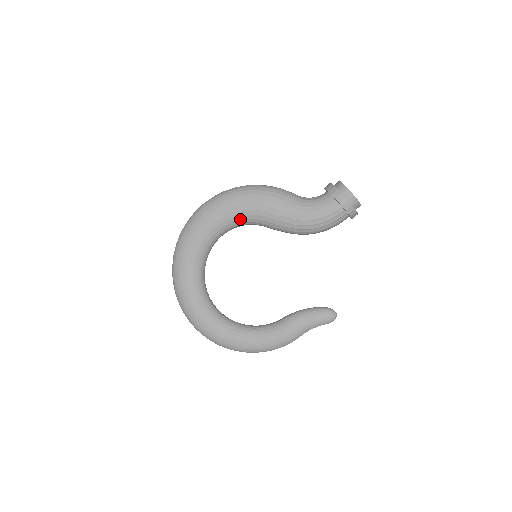
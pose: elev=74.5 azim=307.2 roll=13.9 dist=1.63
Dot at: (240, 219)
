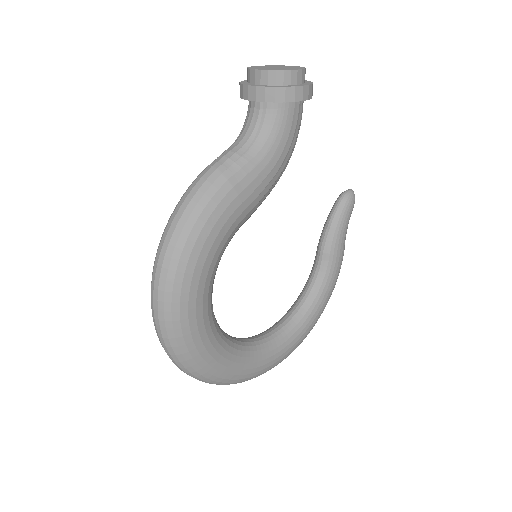
Dot at: (219, 260)
